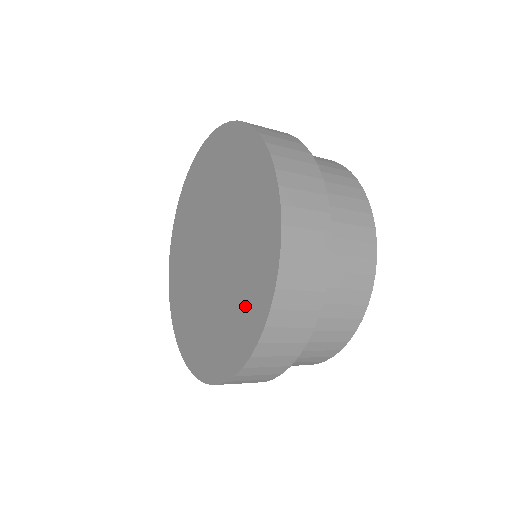
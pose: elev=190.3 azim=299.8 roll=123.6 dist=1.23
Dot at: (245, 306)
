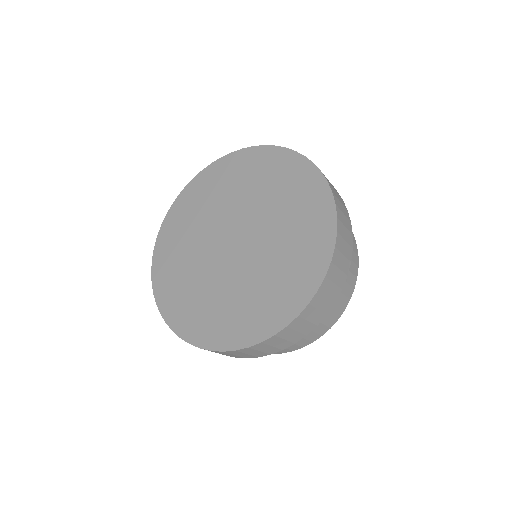
Dot at: (223, 319)
